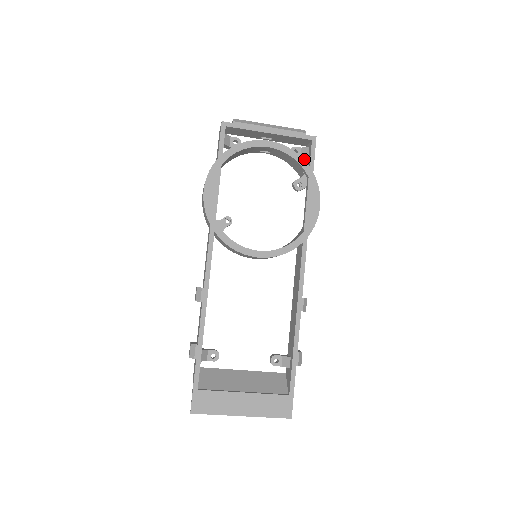
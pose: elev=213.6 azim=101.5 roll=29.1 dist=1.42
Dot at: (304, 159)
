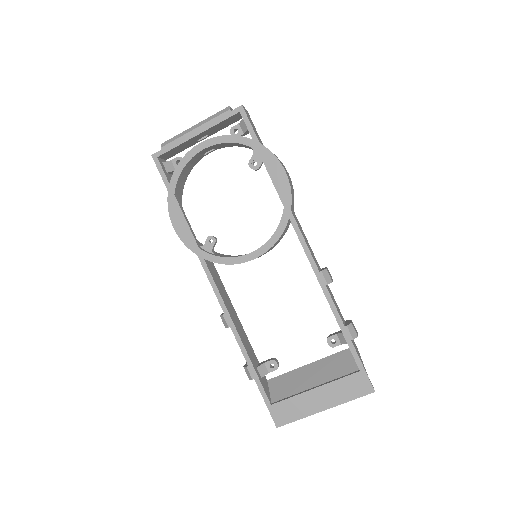
Dot at: occluded
